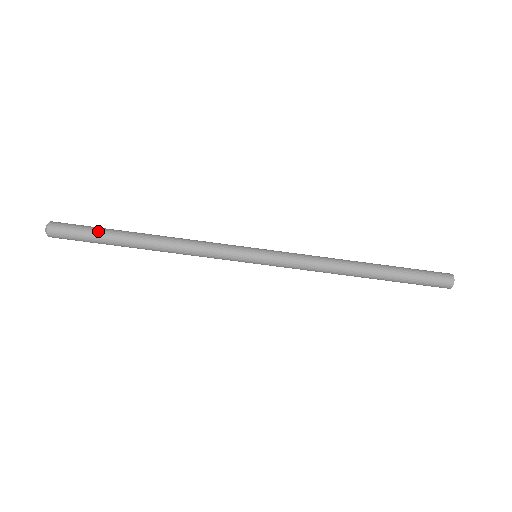
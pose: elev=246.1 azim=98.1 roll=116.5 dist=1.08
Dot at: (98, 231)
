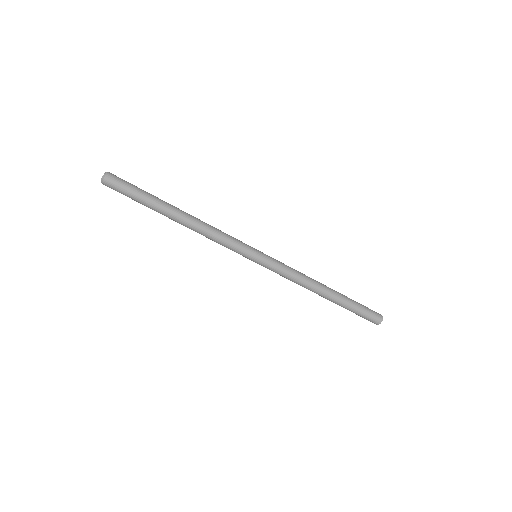
Dot at: (145, 194)
